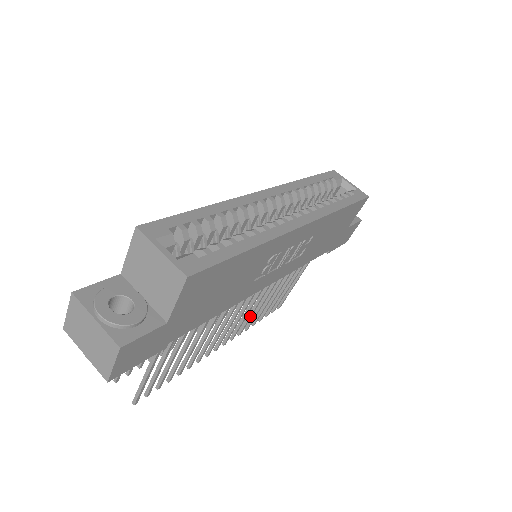
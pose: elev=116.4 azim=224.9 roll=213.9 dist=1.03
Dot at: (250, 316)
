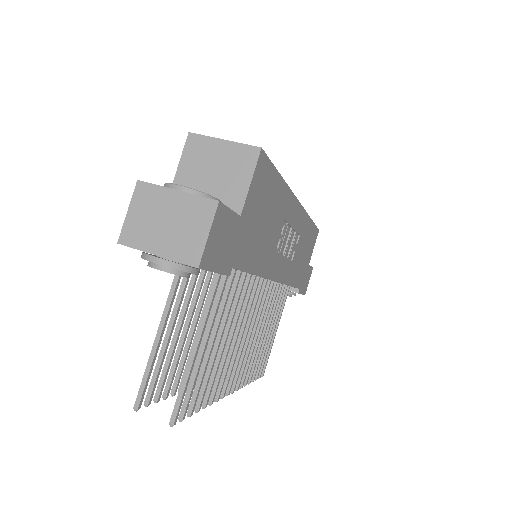
Dot at: (251, 354)
